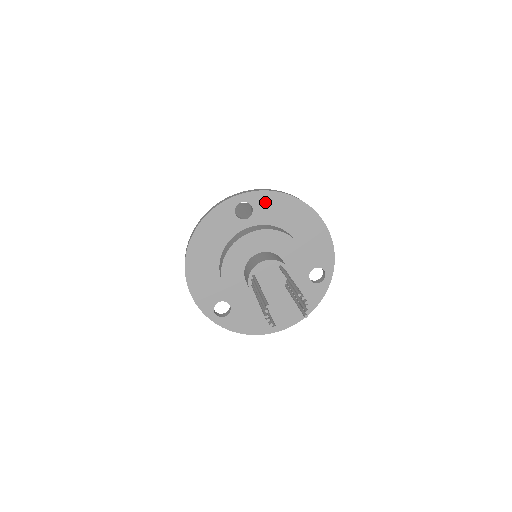
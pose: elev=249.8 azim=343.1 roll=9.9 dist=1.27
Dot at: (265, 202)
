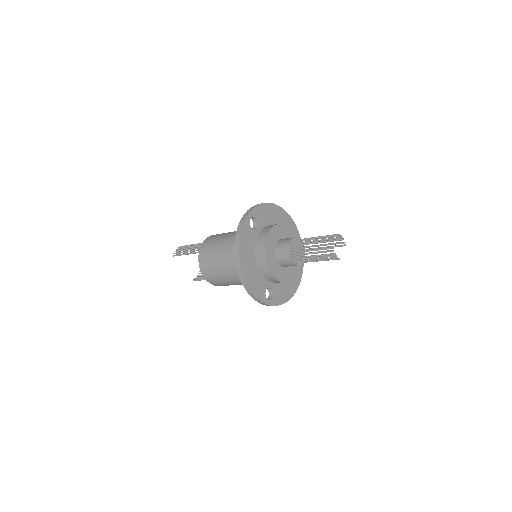
Dot at: (260, 213)
